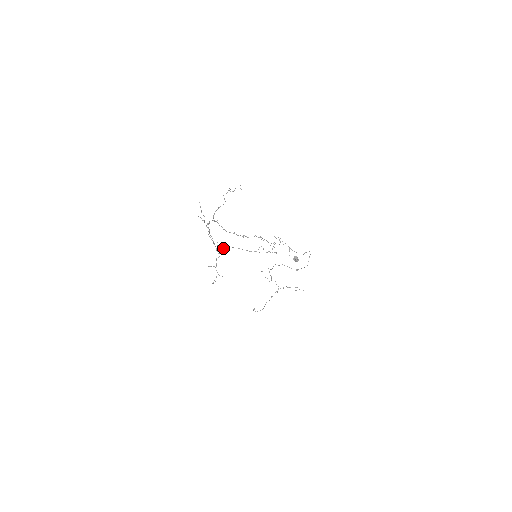
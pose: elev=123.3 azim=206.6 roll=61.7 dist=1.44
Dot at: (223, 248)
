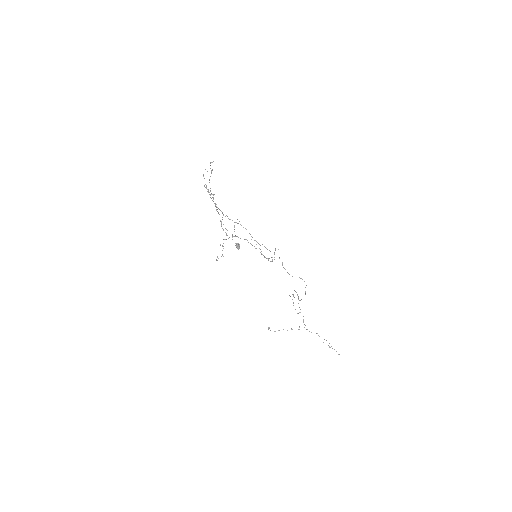
Dot at: occluded
